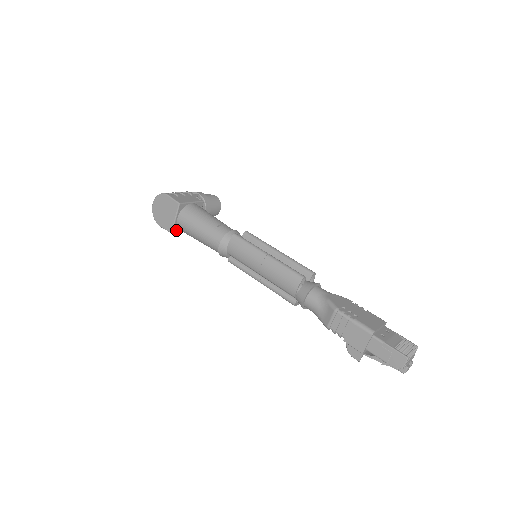
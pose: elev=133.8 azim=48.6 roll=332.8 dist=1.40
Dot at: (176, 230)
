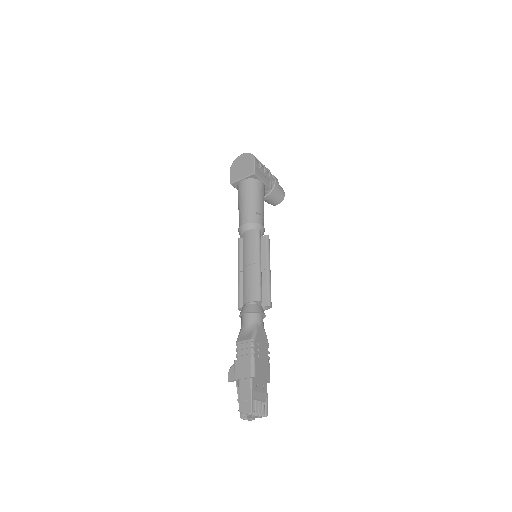
Dot at: (235, 185)
